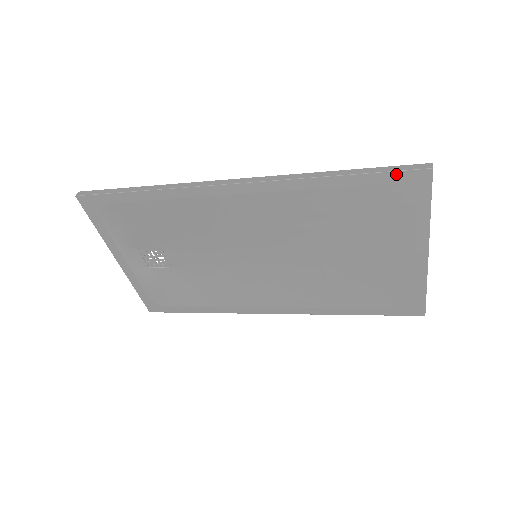
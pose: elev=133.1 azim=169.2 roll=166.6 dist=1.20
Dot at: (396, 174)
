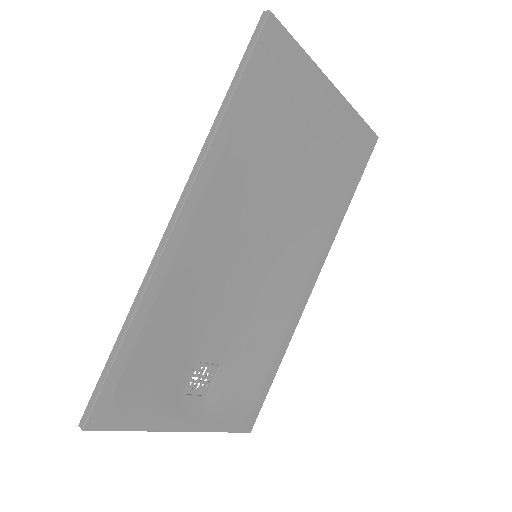
Dot at: (257, 46)
